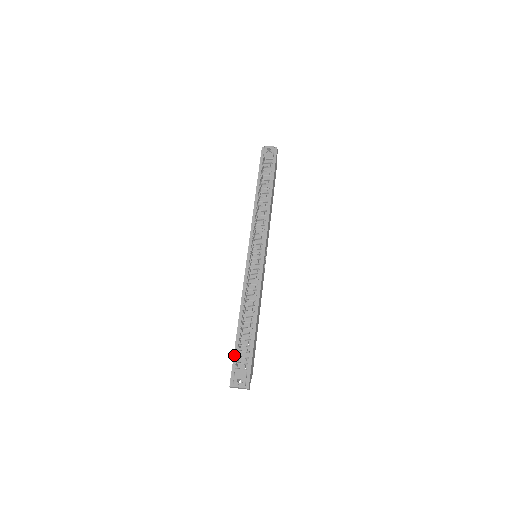
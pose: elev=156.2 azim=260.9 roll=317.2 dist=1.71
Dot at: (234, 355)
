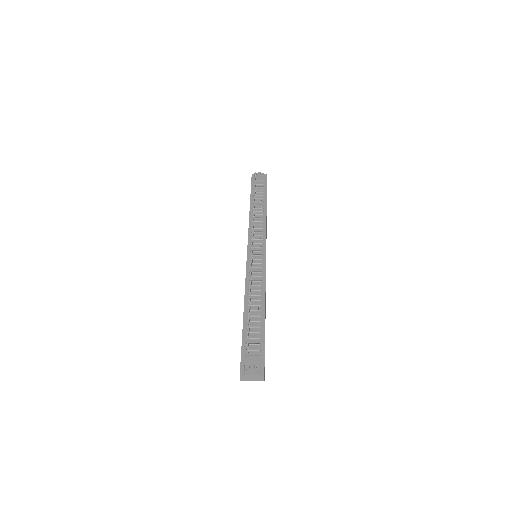
Dot at: (242, 343)
